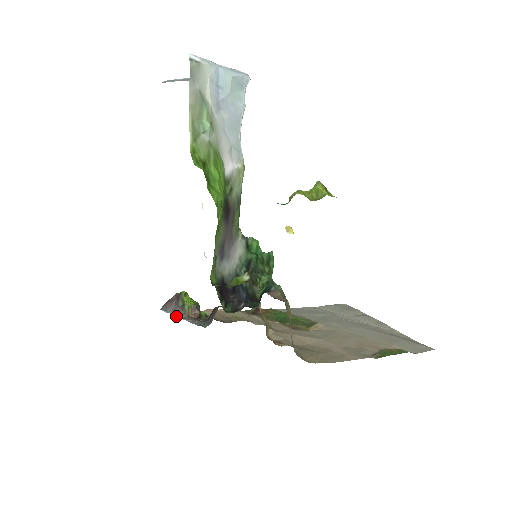
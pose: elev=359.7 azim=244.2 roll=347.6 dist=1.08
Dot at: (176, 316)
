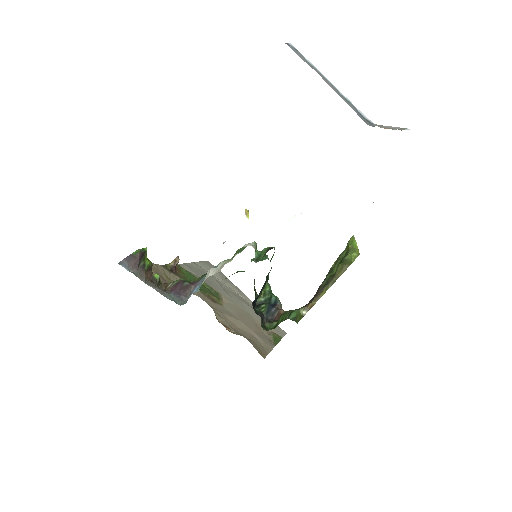
Dot at: (140, 279)
